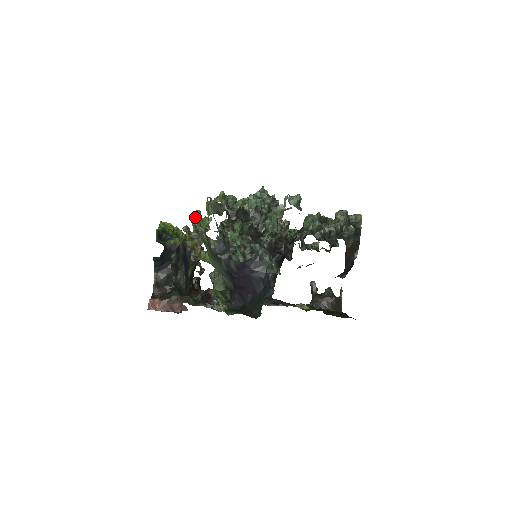
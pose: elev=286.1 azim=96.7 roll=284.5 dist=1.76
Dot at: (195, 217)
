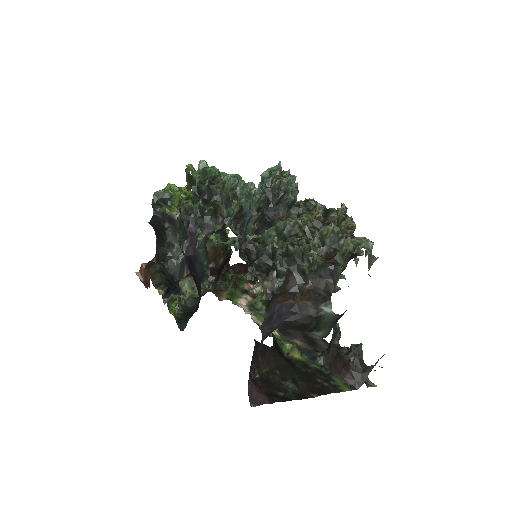
Dot at: occluded
